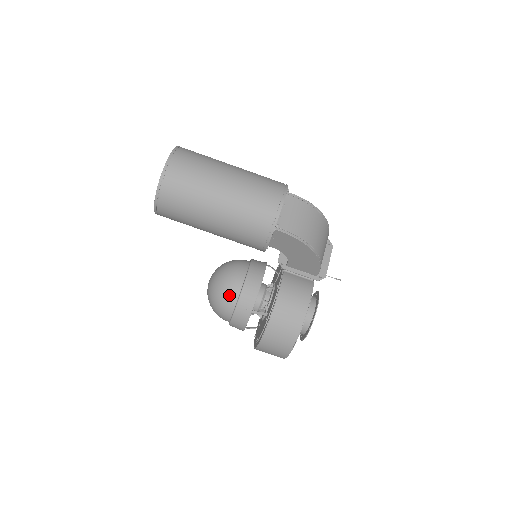
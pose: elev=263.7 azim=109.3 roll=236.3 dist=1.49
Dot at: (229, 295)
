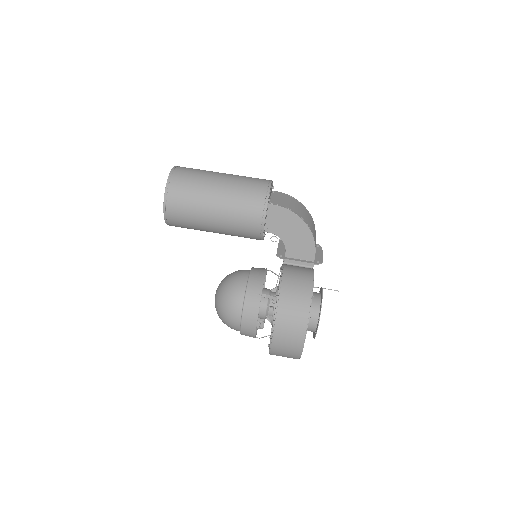
Dot at: (237, 287)
